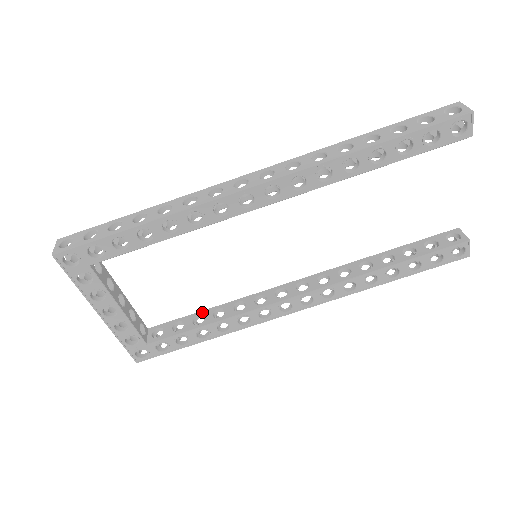
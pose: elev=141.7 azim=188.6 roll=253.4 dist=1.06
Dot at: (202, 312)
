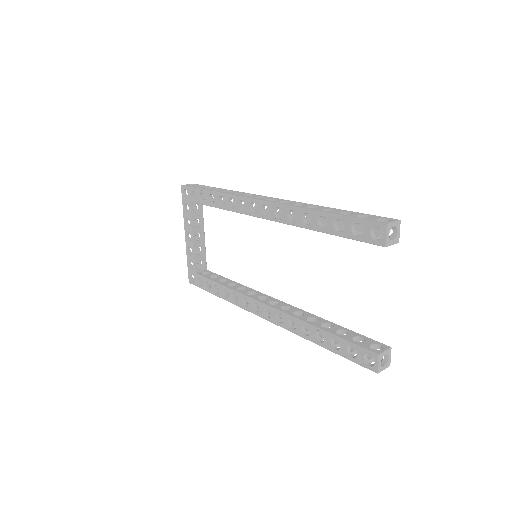
Dot at: (229, 280)
